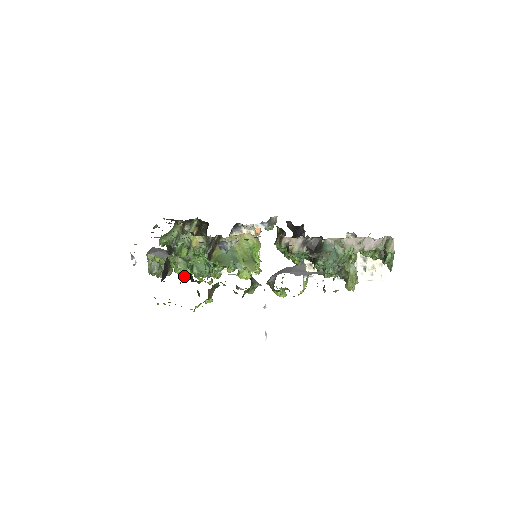
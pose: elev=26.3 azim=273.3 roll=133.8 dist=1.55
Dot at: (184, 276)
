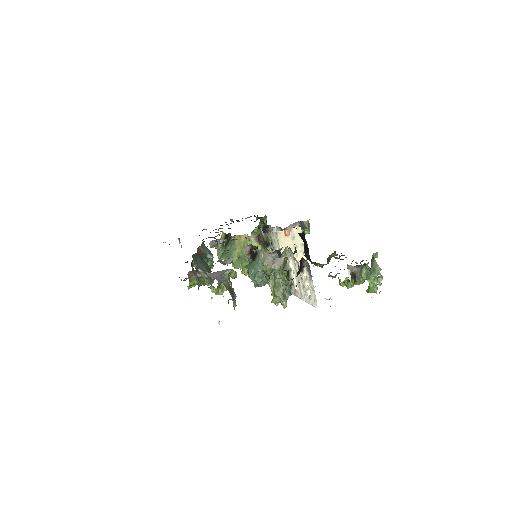
Dot at: occluded
